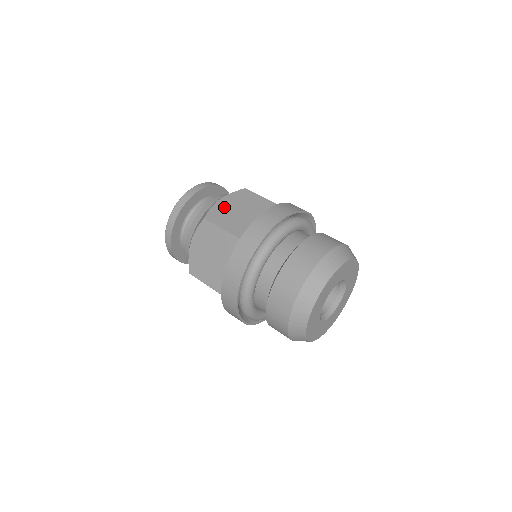
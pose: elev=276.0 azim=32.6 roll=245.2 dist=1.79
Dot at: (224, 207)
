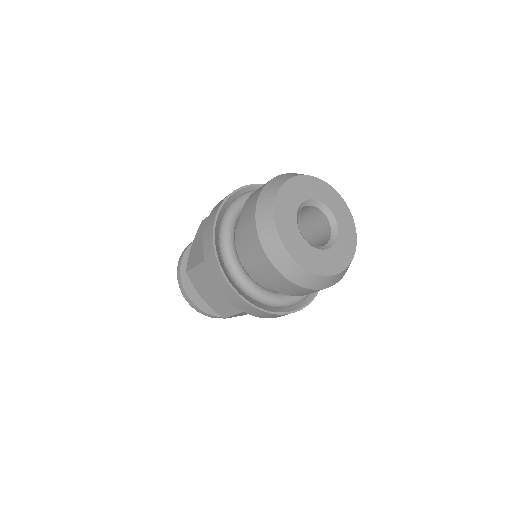
Dot at: occluded
